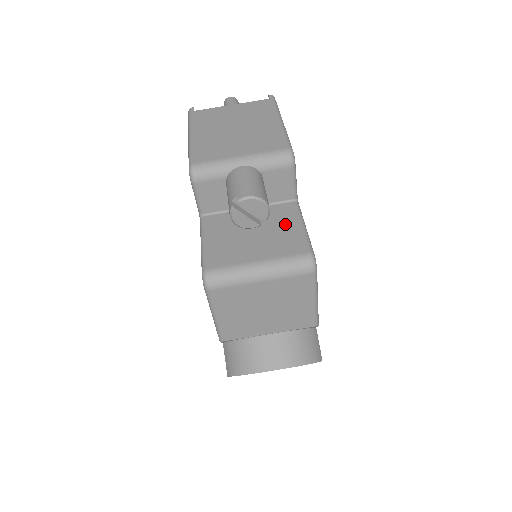
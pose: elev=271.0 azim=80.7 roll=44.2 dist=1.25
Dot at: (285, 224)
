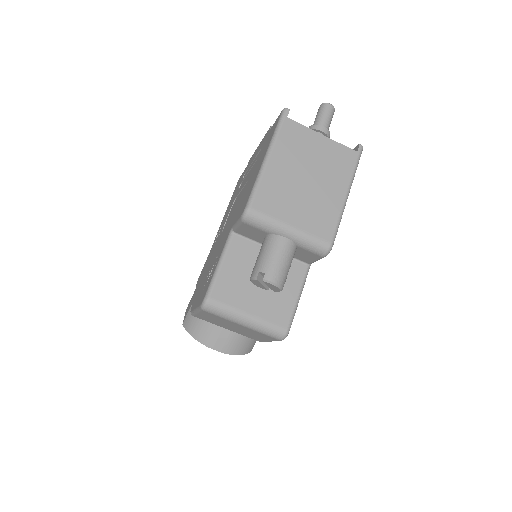
Dot at: (288, 287)
